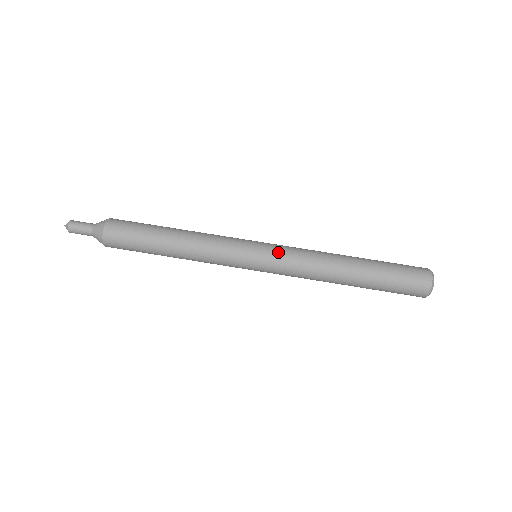
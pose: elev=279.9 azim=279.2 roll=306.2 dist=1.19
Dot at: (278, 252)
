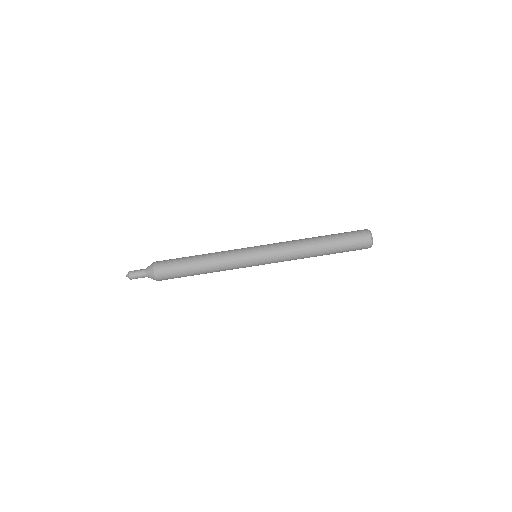
Dot at: (269, 246)
